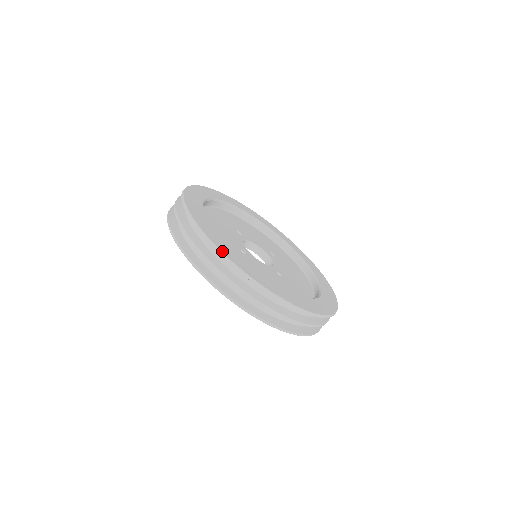
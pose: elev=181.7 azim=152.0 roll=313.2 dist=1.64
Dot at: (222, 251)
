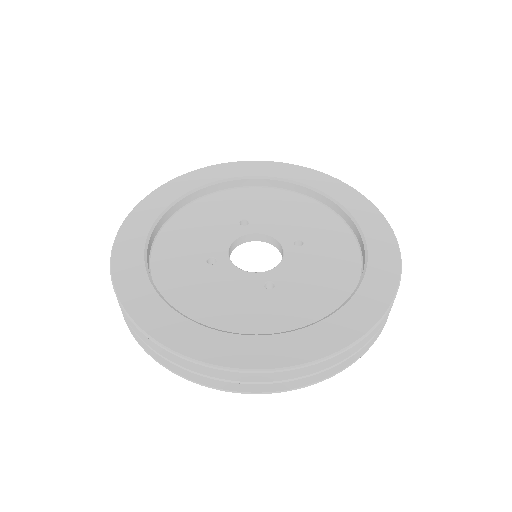
Dot at: (116, 285)
